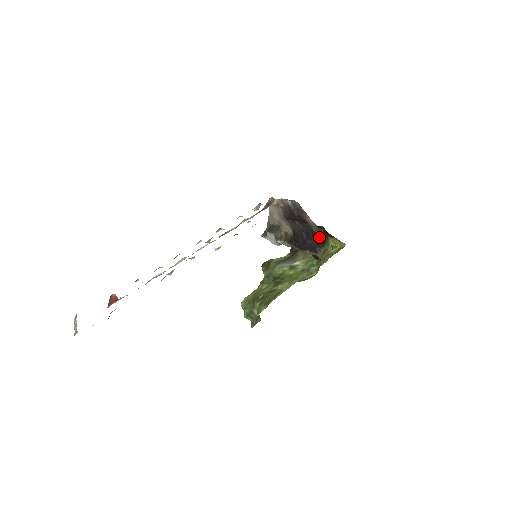
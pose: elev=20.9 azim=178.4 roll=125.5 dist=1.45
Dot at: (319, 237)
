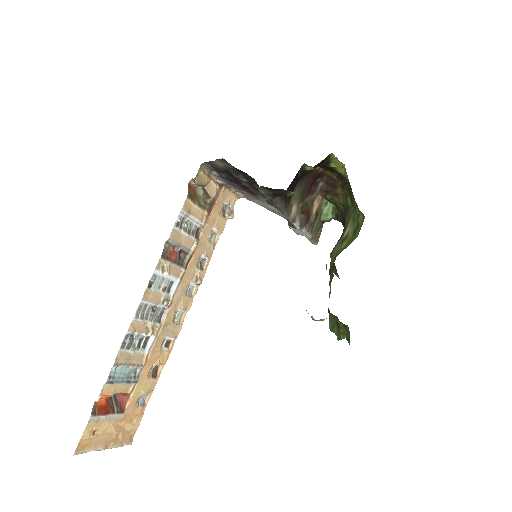
Dot at: occluded
